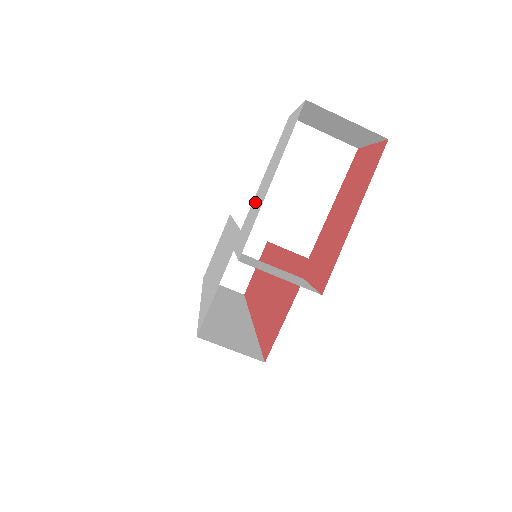
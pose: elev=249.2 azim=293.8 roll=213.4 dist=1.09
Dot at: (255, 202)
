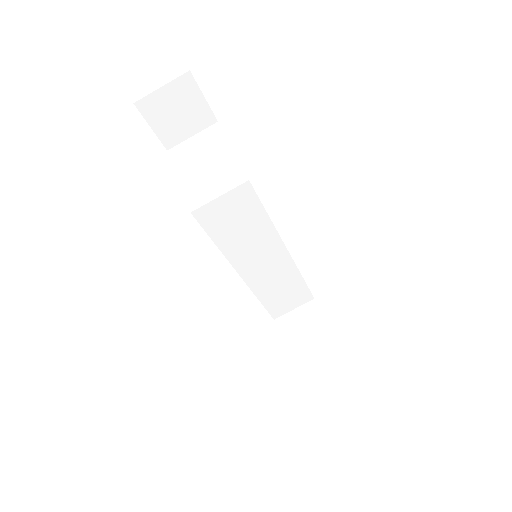
Dot at: occluded
